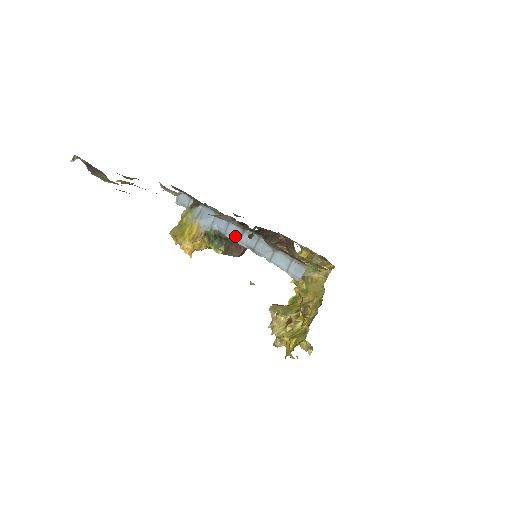
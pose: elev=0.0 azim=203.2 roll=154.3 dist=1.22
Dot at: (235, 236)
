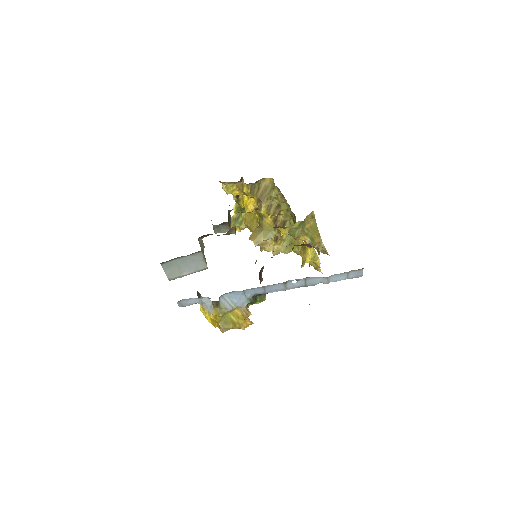
Dot at: (278, 289)
